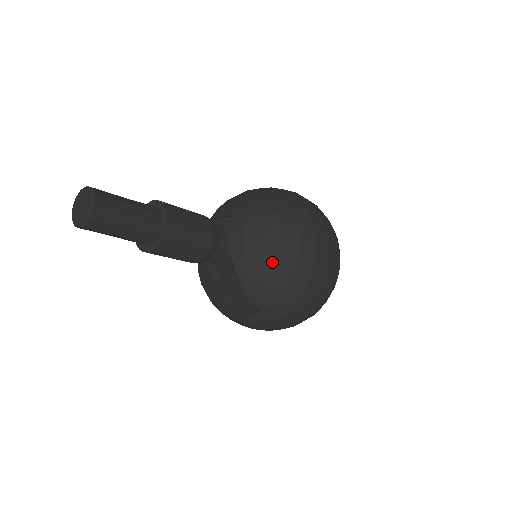
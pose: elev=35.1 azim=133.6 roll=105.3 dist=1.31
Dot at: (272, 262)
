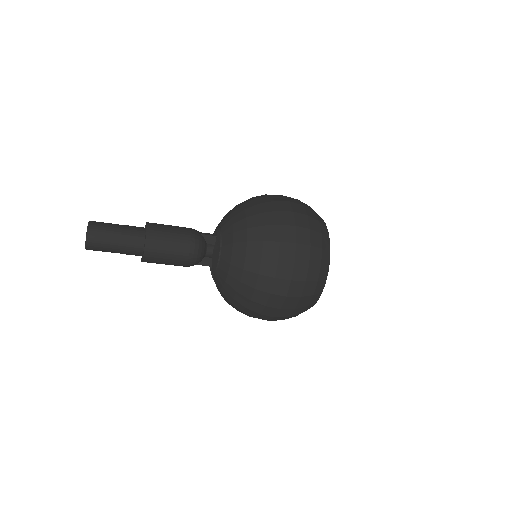
Dot at: (231, 291)
